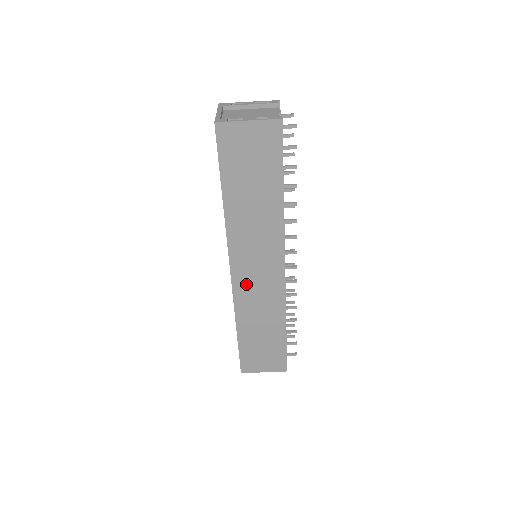
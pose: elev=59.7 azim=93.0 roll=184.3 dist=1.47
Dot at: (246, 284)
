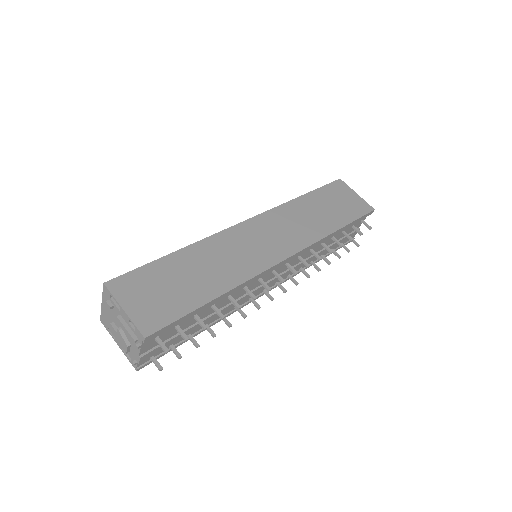
Dot at: (245, 236)
